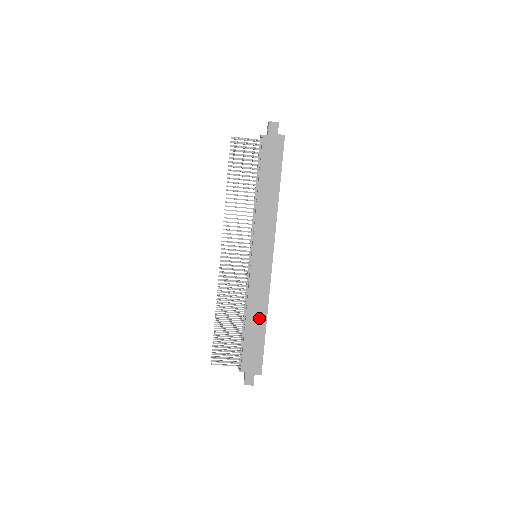
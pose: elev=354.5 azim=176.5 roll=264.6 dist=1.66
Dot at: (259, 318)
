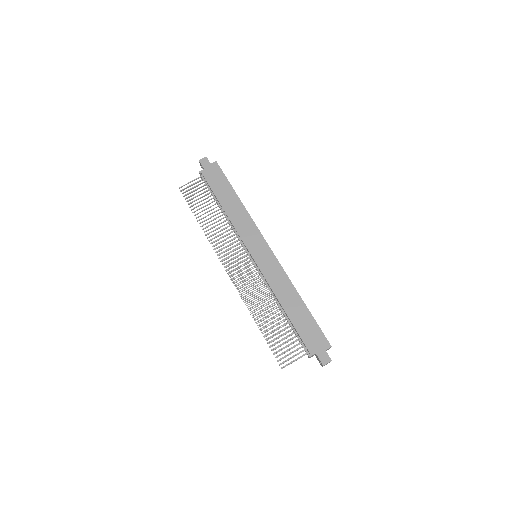
Dot at: (293, 299)
